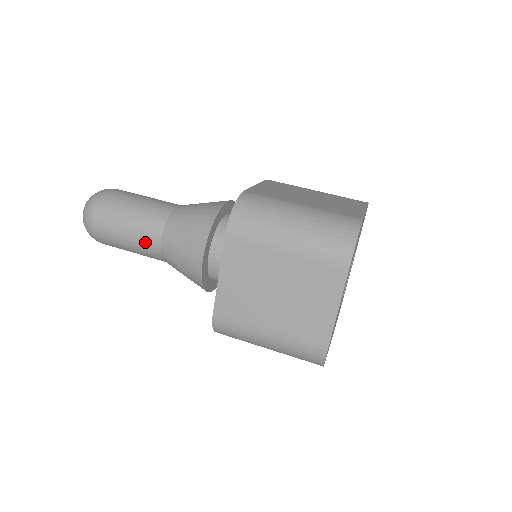
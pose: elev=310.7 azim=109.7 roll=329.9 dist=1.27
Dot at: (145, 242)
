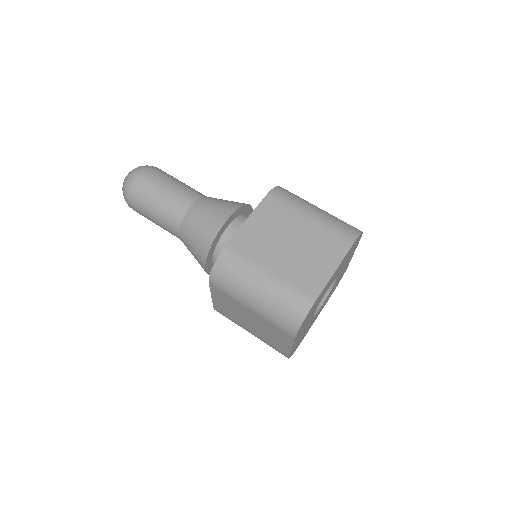
Dot at: (169, 232)
